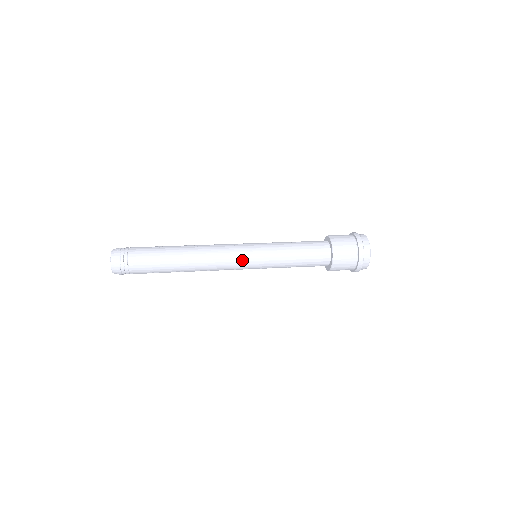
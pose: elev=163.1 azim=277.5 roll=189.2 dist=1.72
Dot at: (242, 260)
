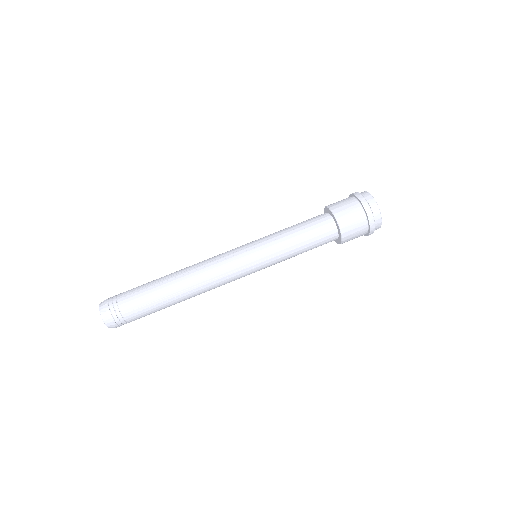
Dot at: occluded
